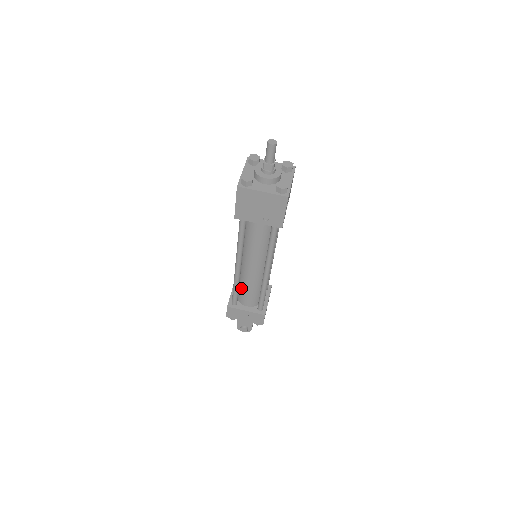
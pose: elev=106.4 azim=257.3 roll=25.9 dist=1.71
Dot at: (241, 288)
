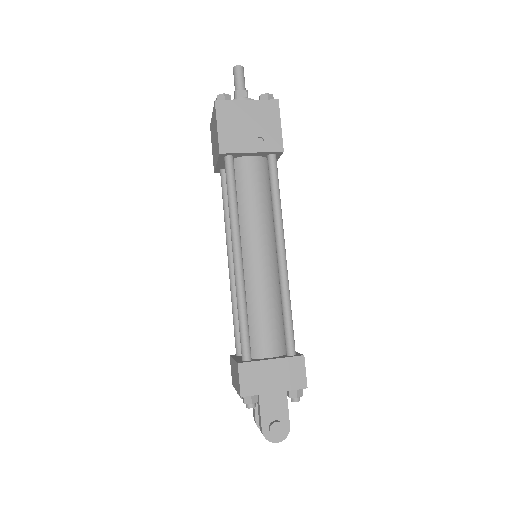
Dot at: (250, 319)
